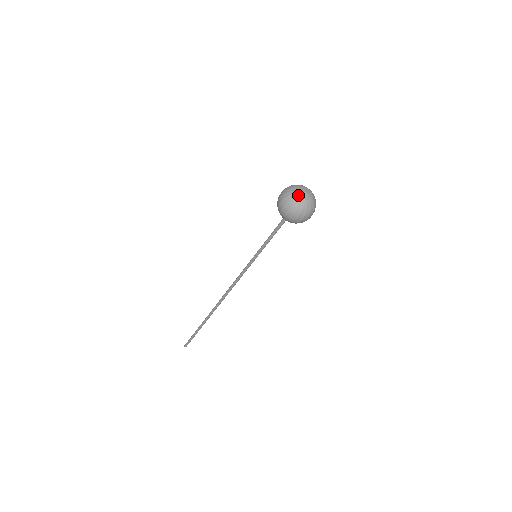
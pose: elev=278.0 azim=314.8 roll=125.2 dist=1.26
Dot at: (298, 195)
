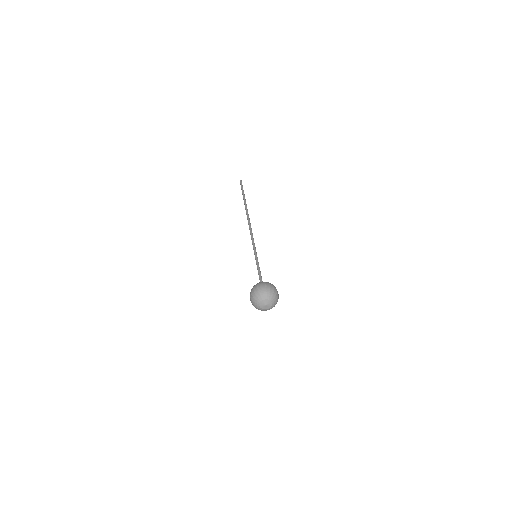
Dot at: (261, 309)
